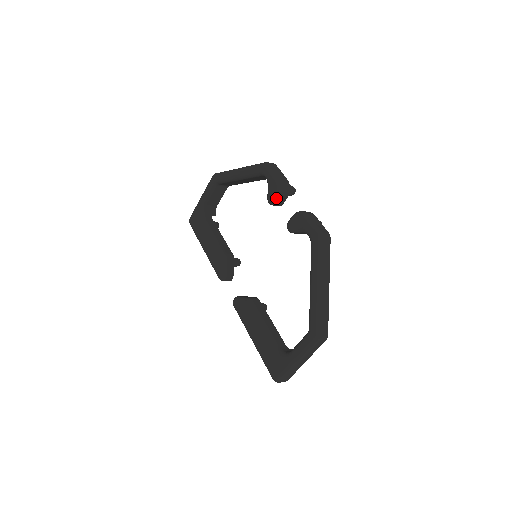
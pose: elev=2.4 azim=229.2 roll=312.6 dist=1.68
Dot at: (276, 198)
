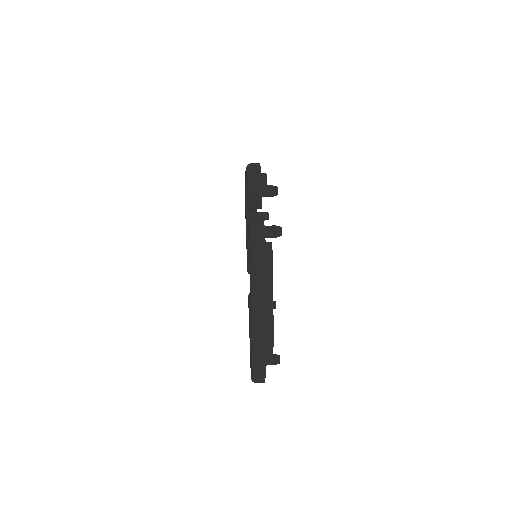
Dot at: (249, 203)
